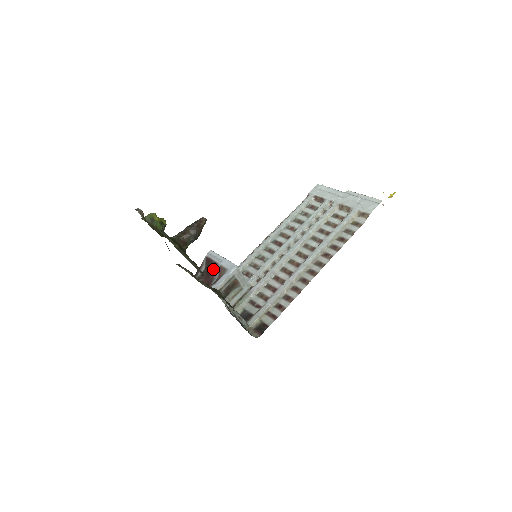
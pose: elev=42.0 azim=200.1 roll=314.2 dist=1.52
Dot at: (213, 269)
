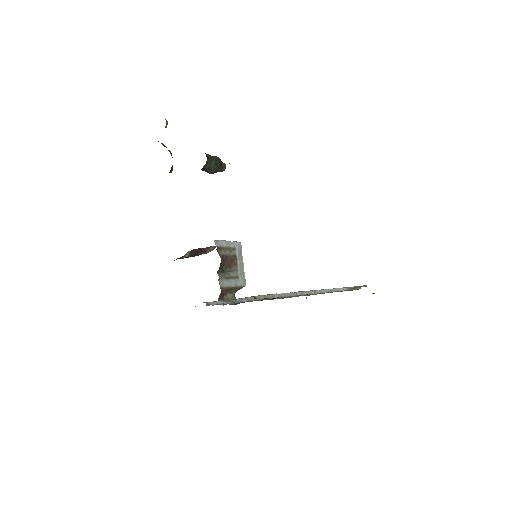
Dot at: (203, 250)
